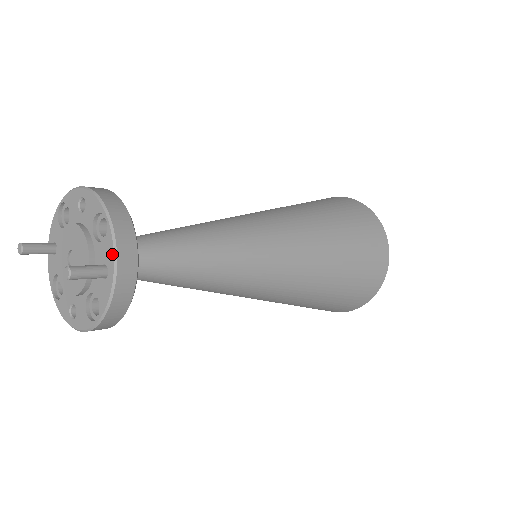
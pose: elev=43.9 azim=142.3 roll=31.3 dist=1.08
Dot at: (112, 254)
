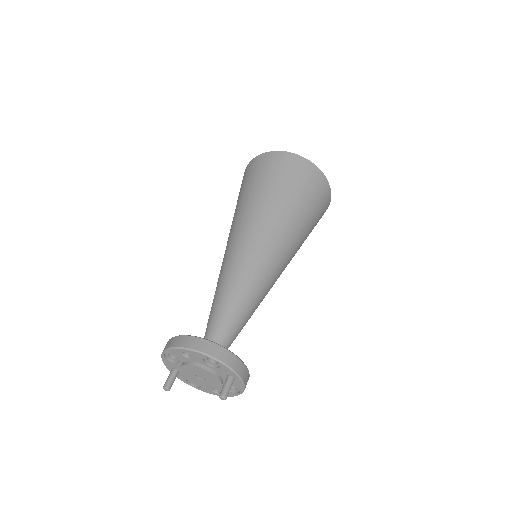
Dot at: (232, 372)
